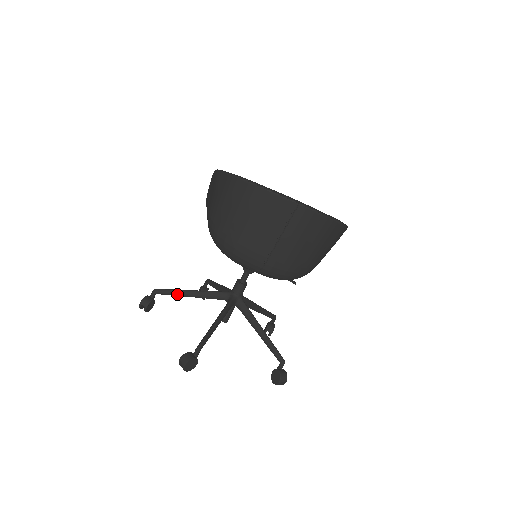
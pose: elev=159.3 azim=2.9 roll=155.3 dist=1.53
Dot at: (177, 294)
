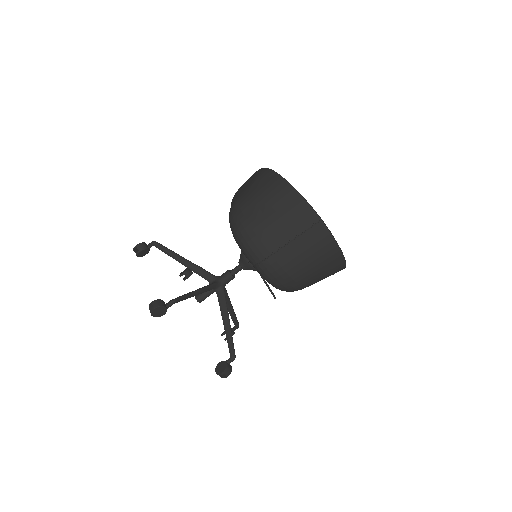
Dot at: (171, 255)
